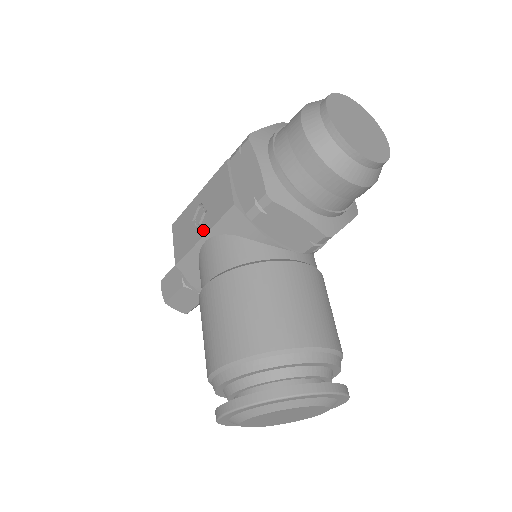
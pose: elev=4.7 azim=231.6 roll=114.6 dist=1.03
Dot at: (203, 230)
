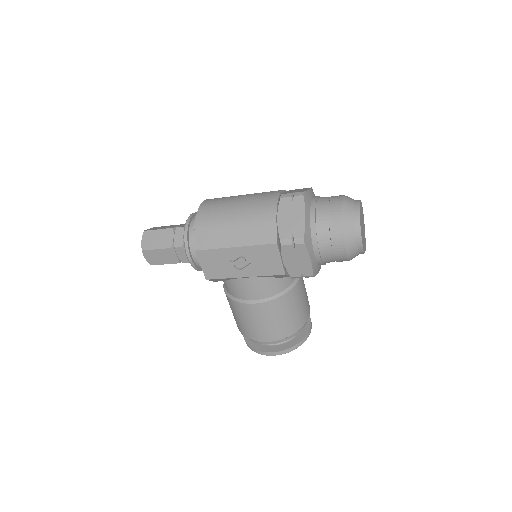
Dot at: (246, 274)
